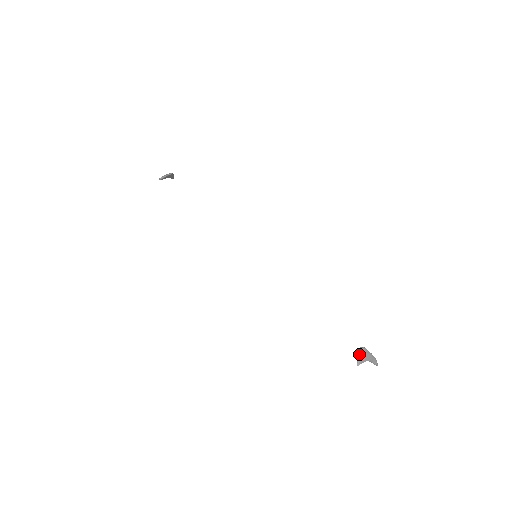
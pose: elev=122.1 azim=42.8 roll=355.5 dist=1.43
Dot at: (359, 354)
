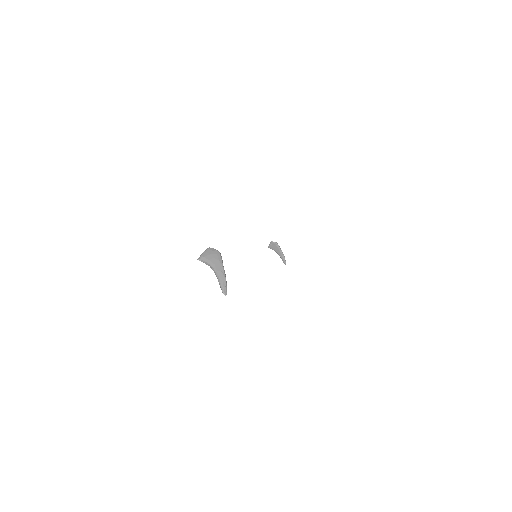
Dot at: (208, 250)
